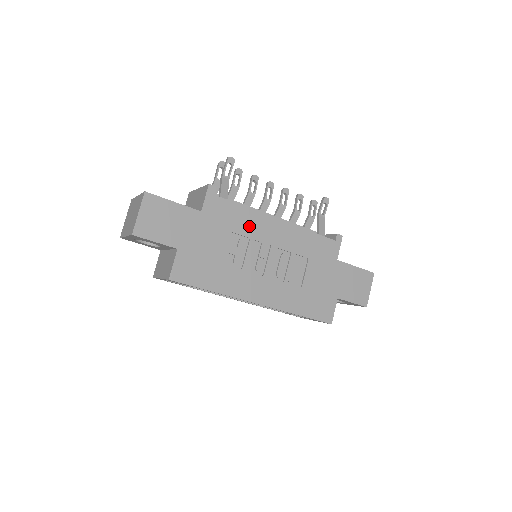
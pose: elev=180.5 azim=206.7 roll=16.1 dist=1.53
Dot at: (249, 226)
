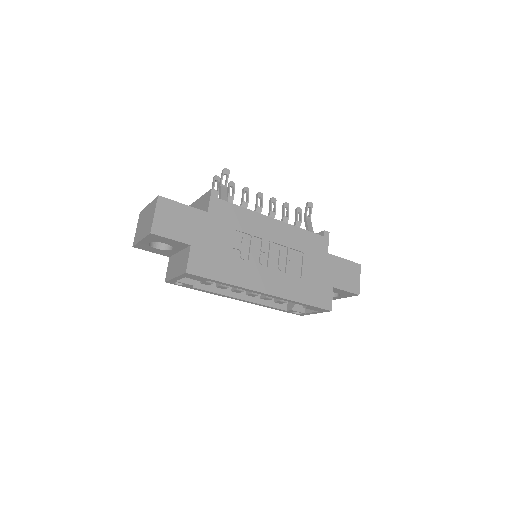
Dot at: (250, 225)
